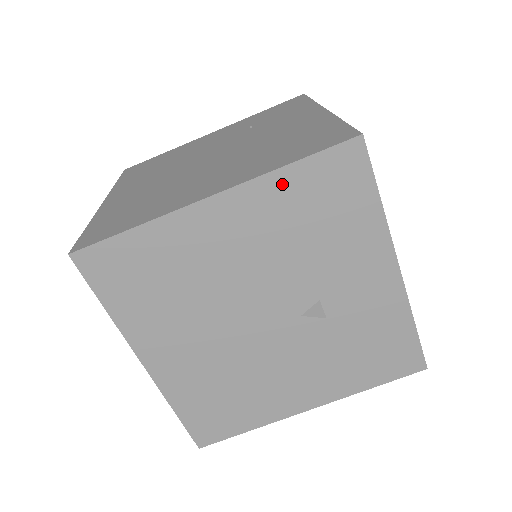
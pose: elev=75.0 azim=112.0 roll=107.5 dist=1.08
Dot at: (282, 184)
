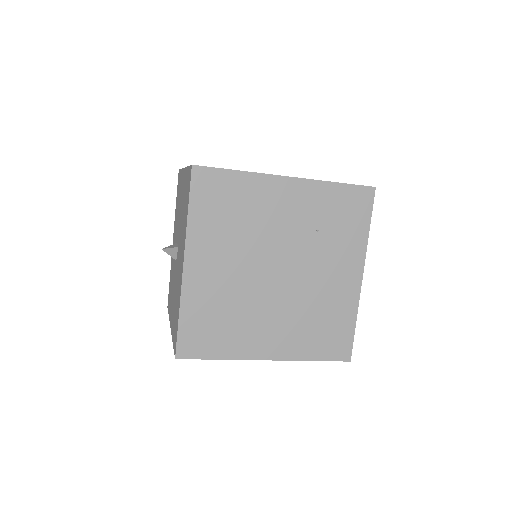
Dot at: occluded
